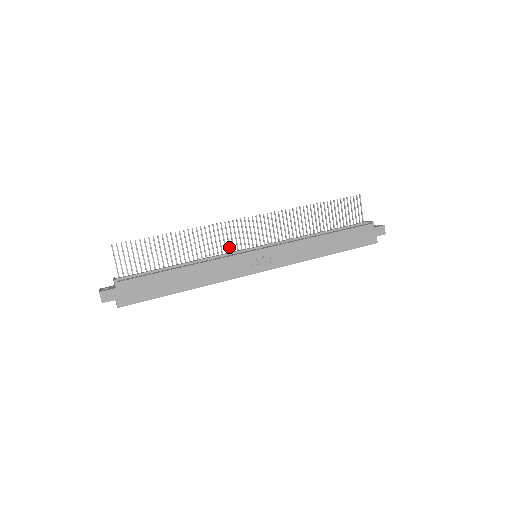
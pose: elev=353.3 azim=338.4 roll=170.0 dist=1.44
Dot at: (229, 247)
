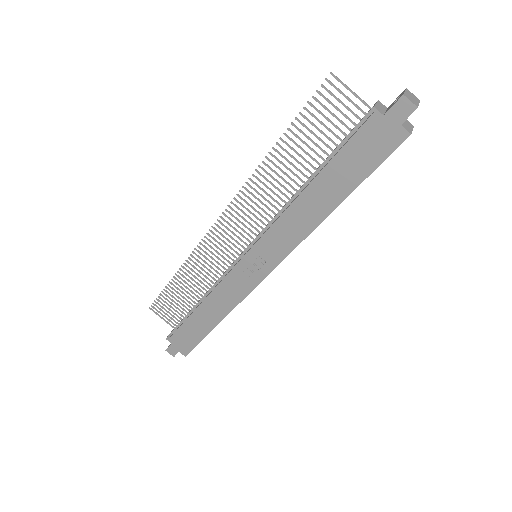
Dot at: occluded
